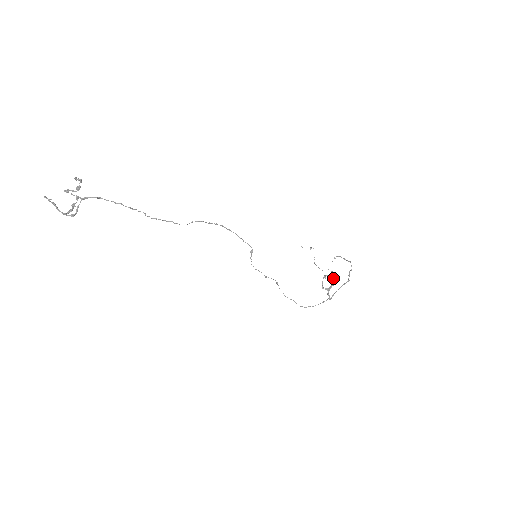
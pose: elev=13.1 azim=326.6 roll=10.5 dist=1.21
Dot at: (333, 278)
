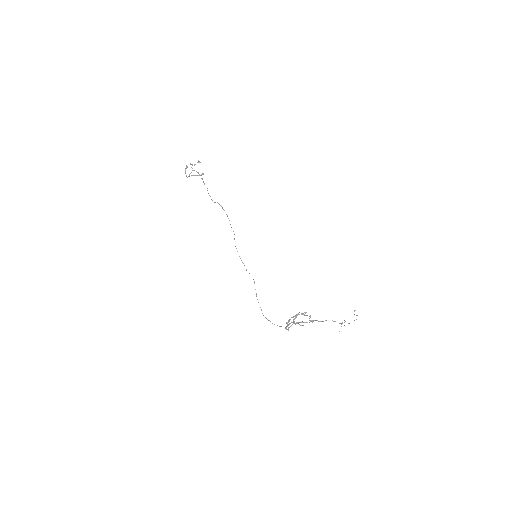
Dot at: (298, 314)
